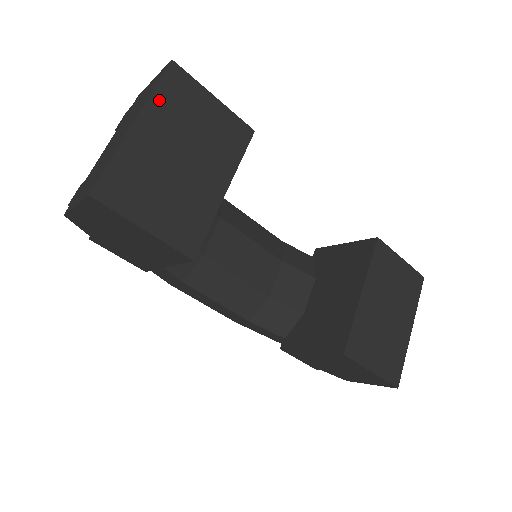
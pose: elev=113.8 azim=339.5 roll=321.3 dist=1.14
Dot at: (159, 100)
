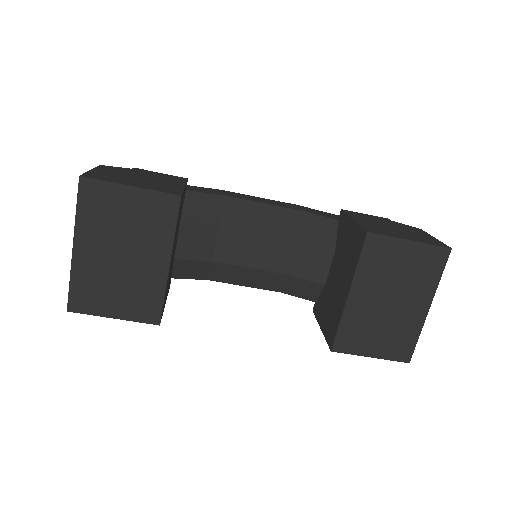
Dot at: (84, 218)
